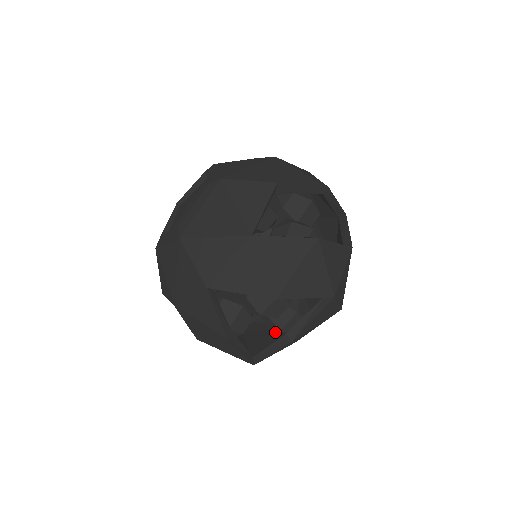
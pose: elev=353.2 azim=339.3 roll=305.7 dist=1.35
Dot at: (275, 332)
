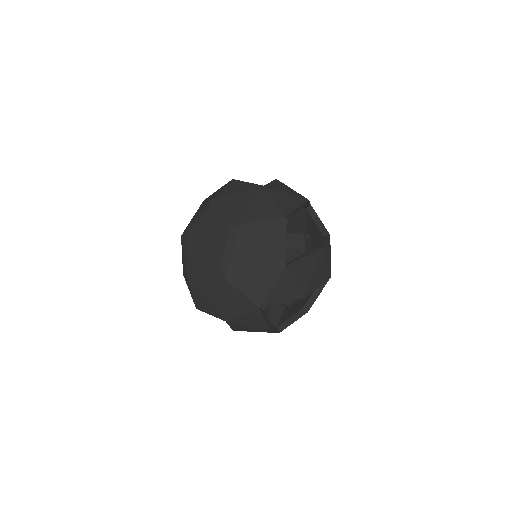
Dot at: occluded
